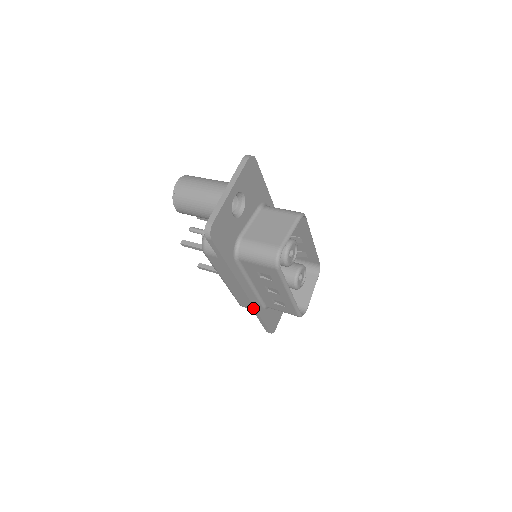
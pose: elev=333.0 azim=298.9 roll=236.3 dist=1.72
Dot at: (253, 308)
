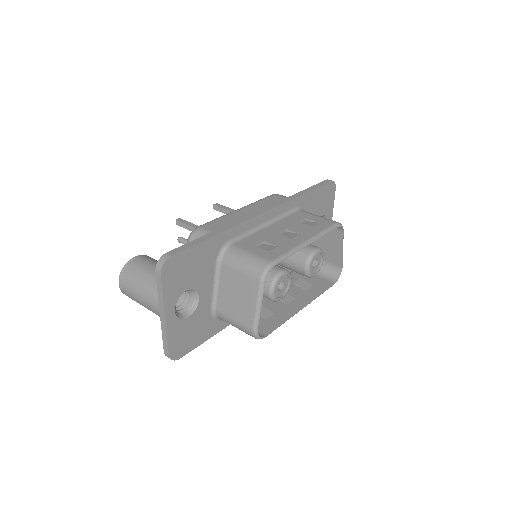
Dot at: occluded
